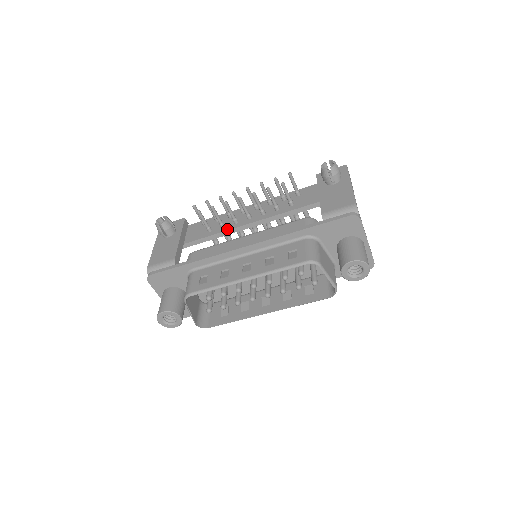
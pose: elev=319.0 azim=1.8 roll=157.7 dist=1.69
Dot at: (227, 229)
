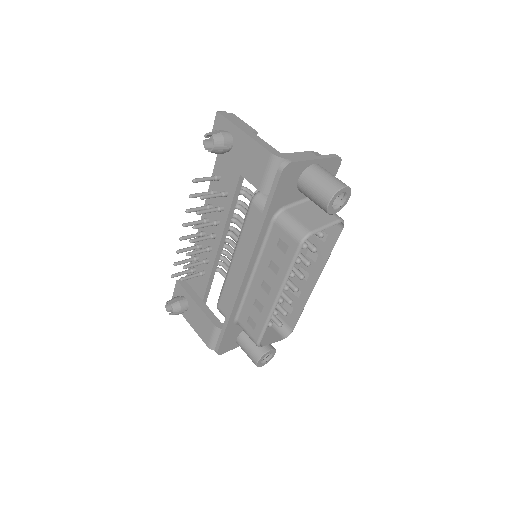
Dot at: (213, 262)
